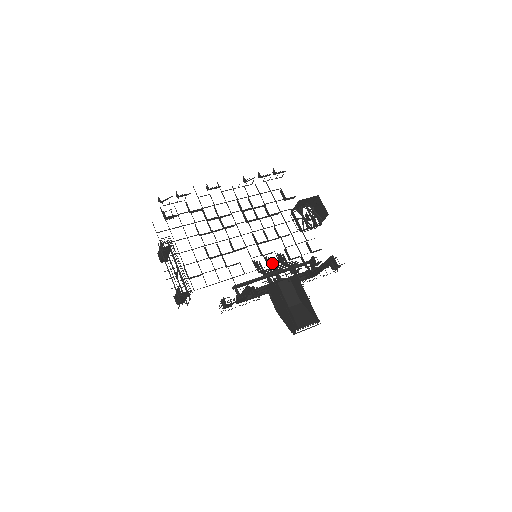
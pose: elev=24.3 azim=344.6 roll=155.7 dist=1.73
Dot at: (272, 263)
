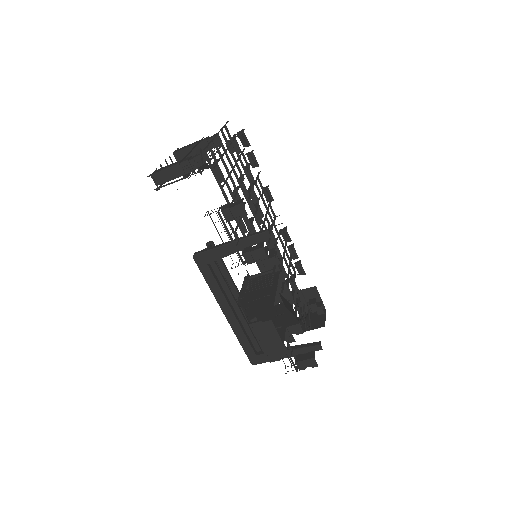
Dot at: occluded
